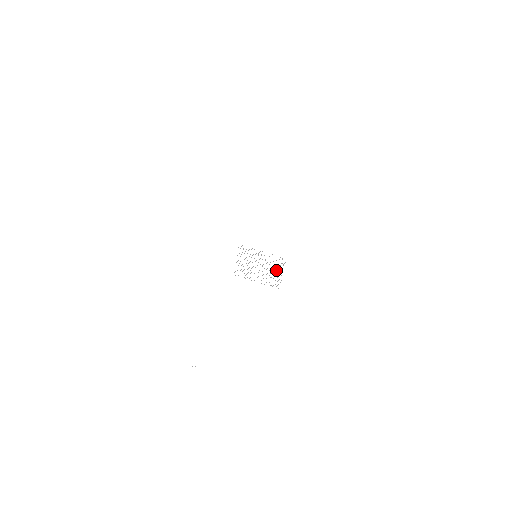
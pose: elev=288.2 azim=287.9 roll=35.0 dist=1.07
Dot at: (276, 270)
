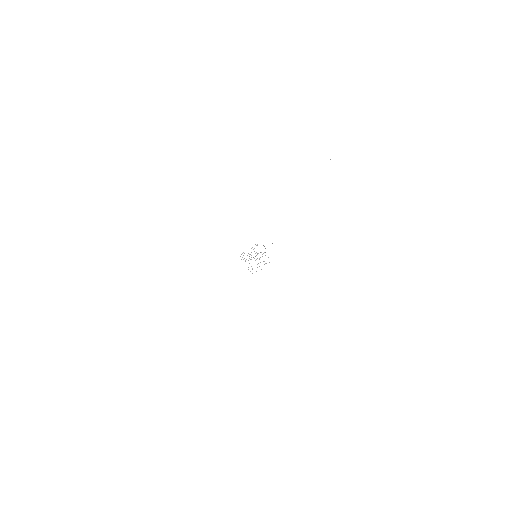
Dot at: occluded
